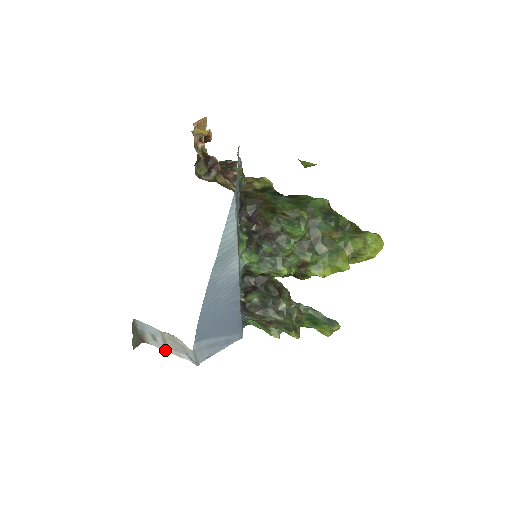
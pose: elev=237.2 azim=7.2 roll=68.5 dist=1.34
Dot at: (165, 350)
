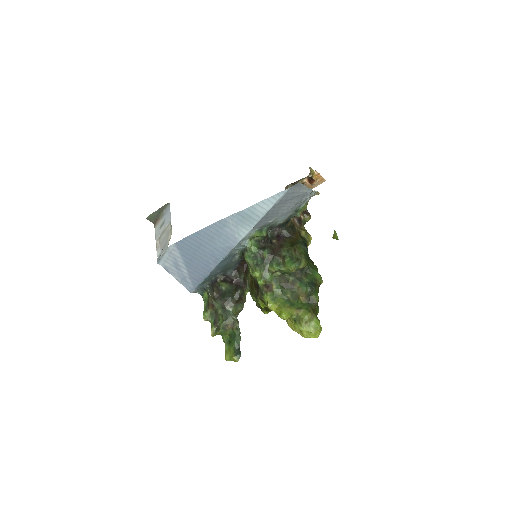
Dot at: (156, 239)
